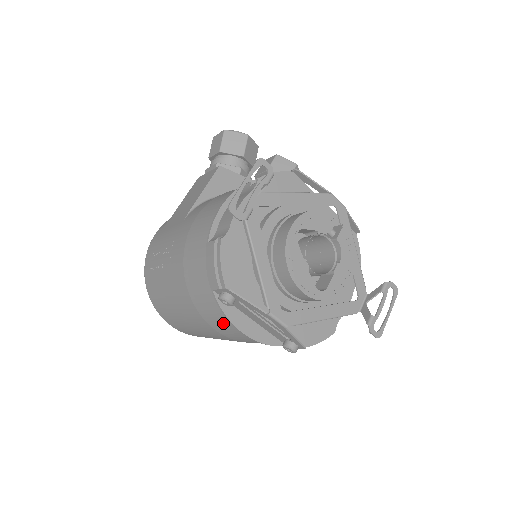
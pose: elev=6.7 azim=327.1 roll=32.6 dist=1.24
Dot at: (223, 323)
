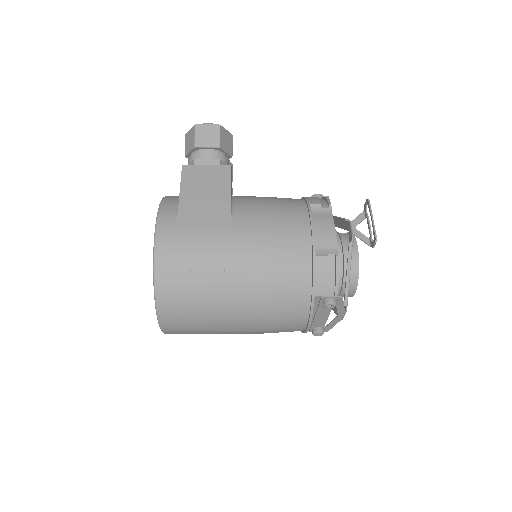
Dot at: (291, 321)
